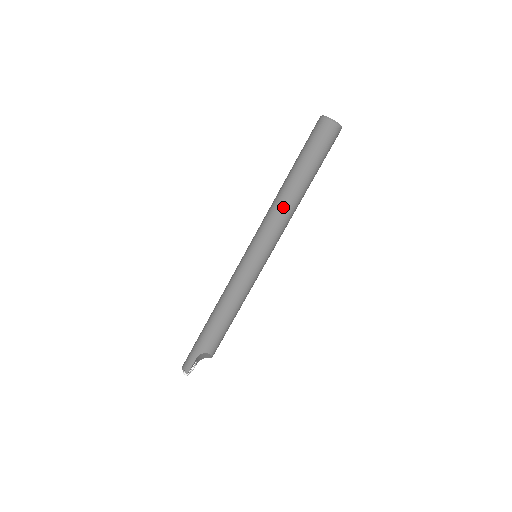
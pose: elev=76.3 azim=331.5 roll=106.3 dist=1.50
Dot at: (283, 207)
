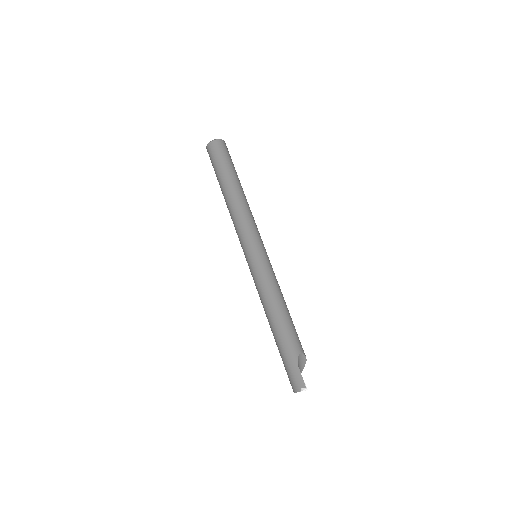
Dot at: (241, 205)
